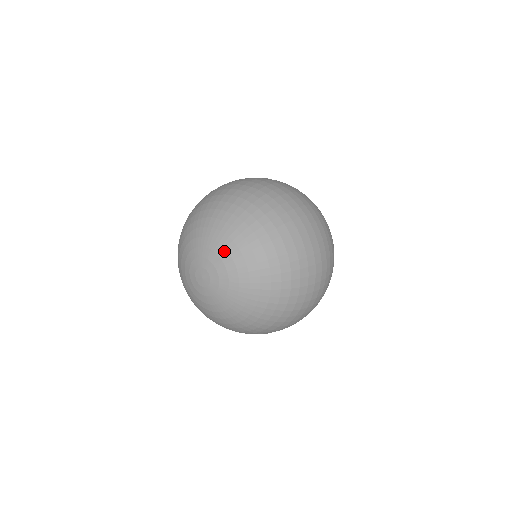
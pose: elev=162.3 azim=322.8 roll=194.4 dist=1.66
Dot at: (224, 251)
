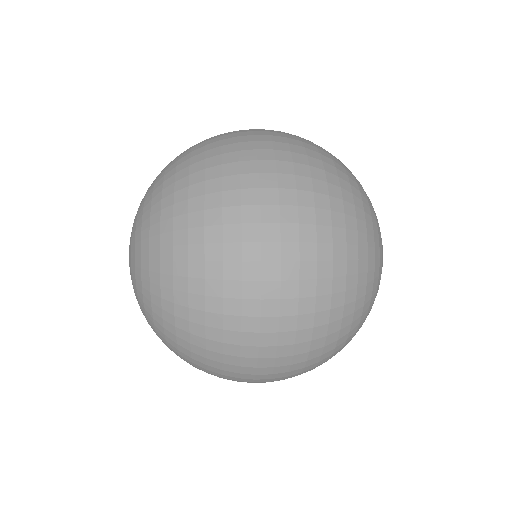
Dot at: occluded
